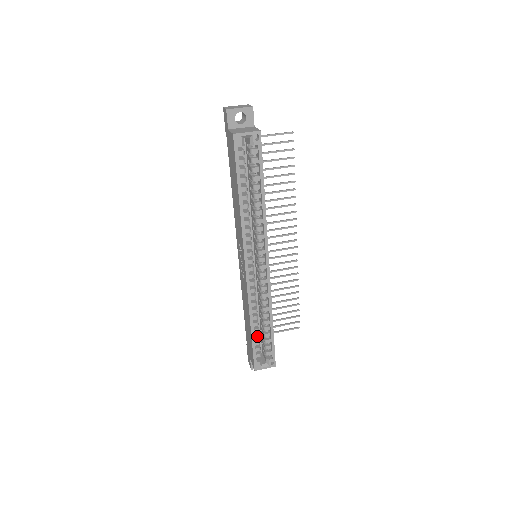
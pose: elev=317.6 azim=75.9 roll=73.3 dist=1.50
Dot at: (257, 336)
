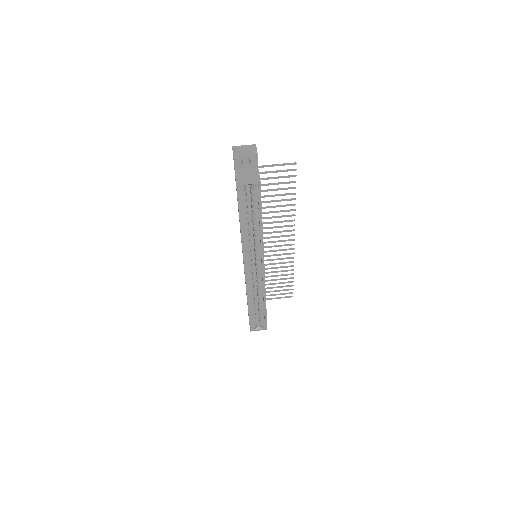
Dot at: (253, 311)
